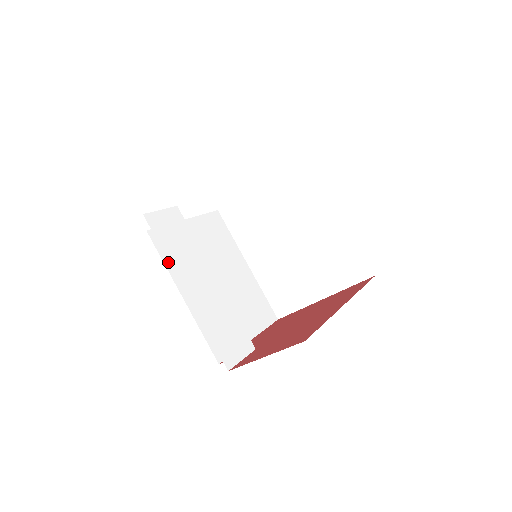
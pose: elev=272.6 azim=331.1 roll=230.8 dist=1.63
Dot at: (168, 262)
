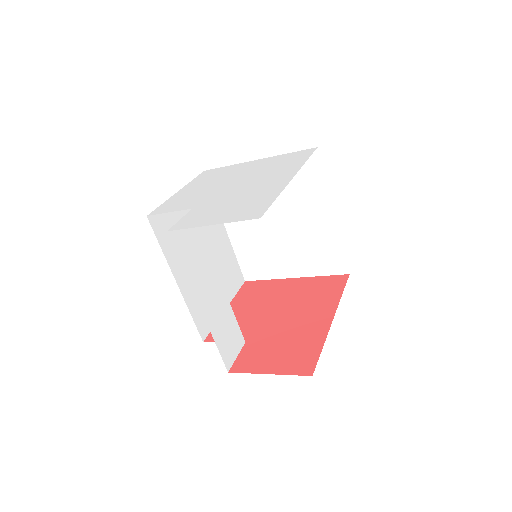
Dot at: (165, 248)
